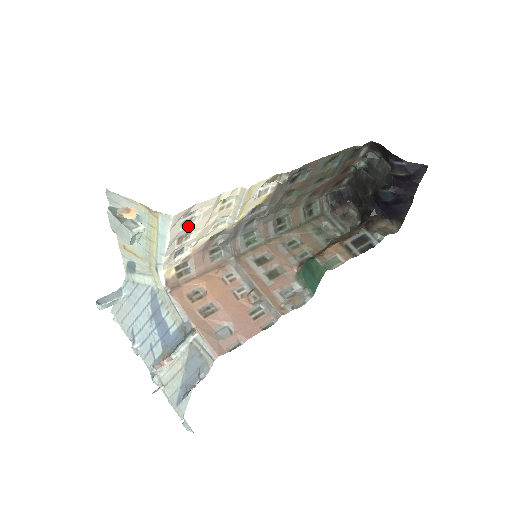
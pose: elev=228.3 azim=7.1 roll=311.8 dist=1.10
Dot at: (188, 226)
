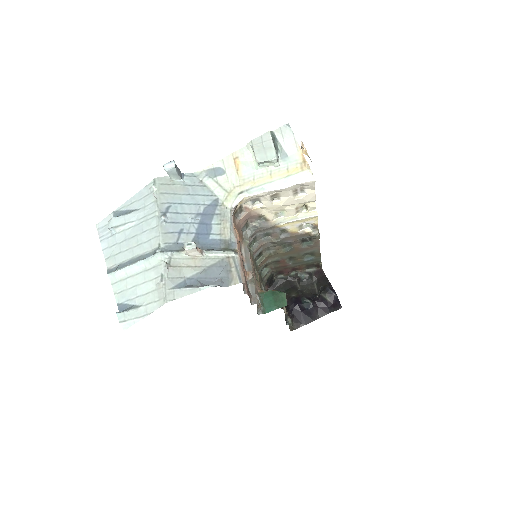
Dot at: (291, 194)
